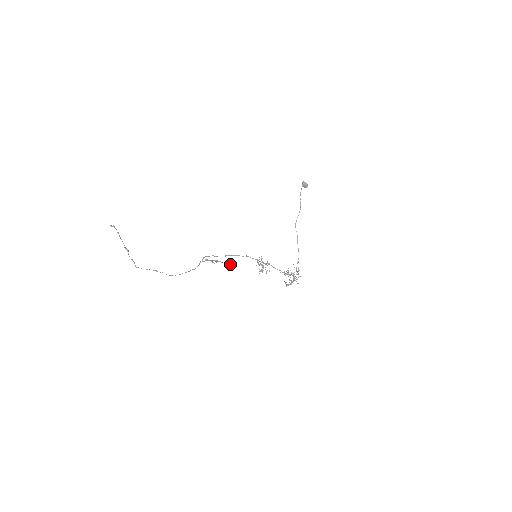
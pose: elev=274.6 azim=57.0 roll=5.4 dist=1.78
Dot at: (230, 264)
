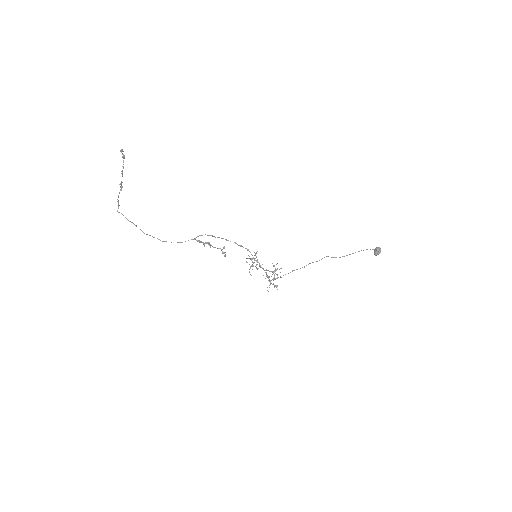
Dot at: occluded
